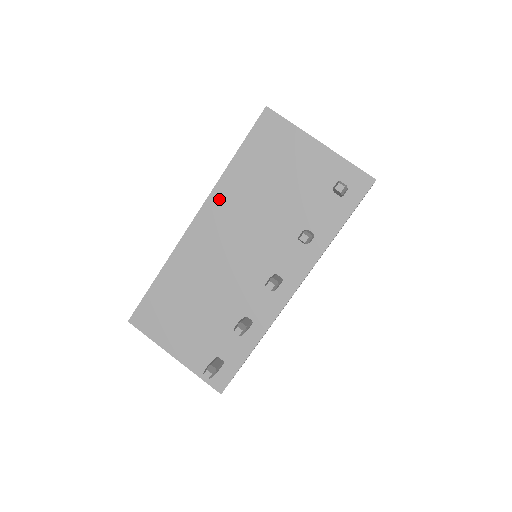
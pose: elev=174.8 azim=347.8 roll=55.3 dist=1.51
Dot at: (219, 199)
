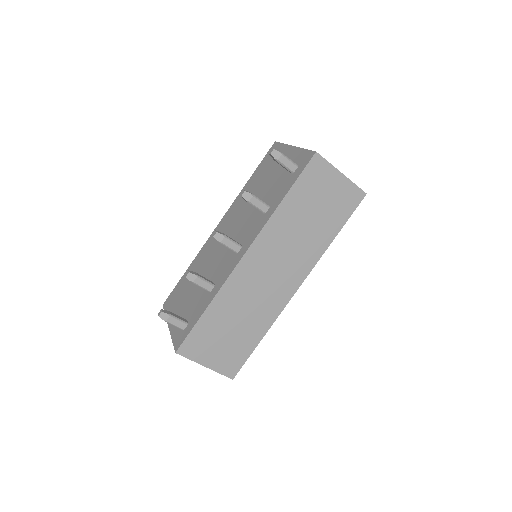
Dot at: (234, 206)
